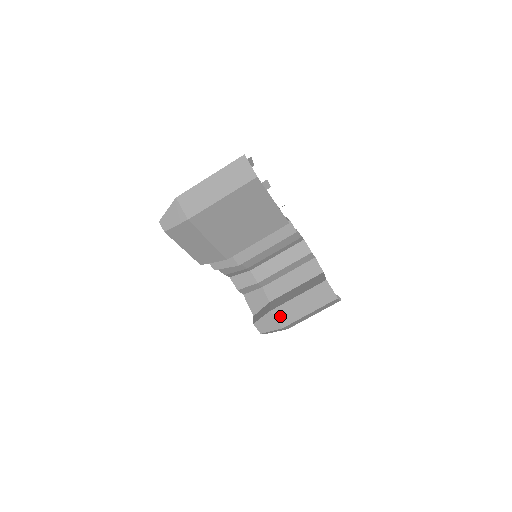
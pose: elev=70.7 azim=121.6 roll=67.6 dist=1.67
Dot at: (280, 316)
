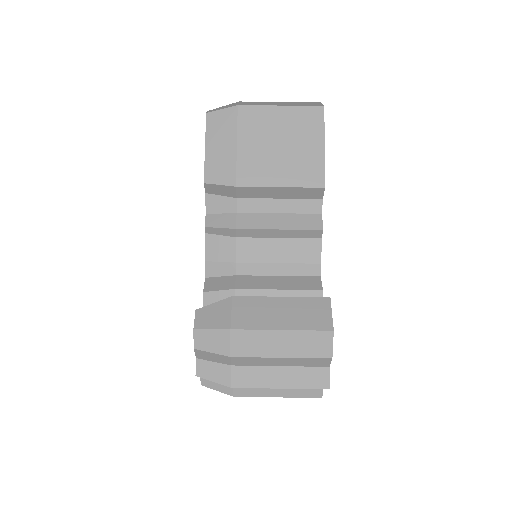
Dot at: (240, 310)
